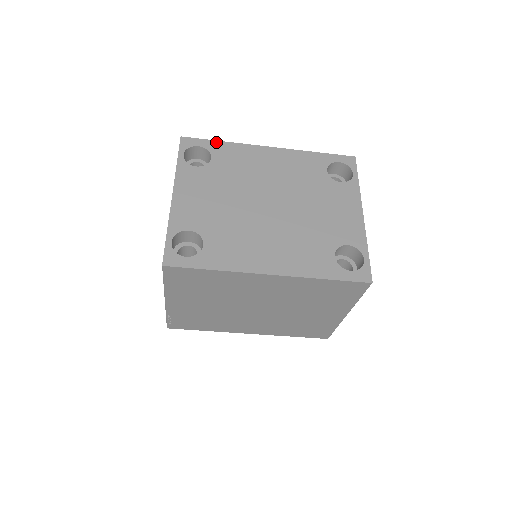
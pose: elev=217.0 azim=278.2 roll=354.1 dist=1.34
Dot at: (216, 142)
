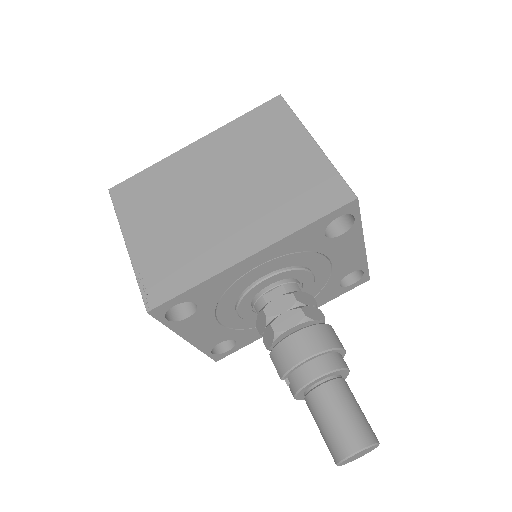
Dot at: occluded
